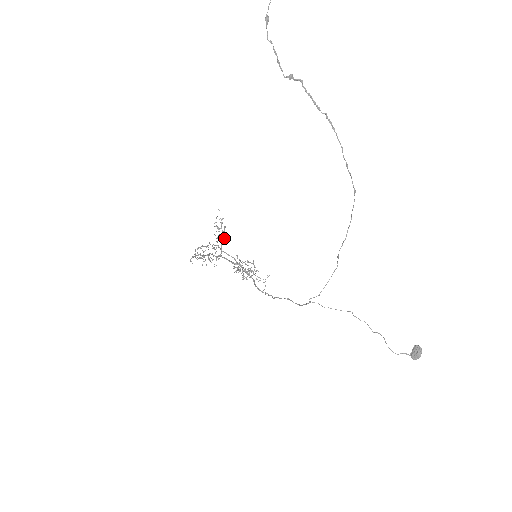
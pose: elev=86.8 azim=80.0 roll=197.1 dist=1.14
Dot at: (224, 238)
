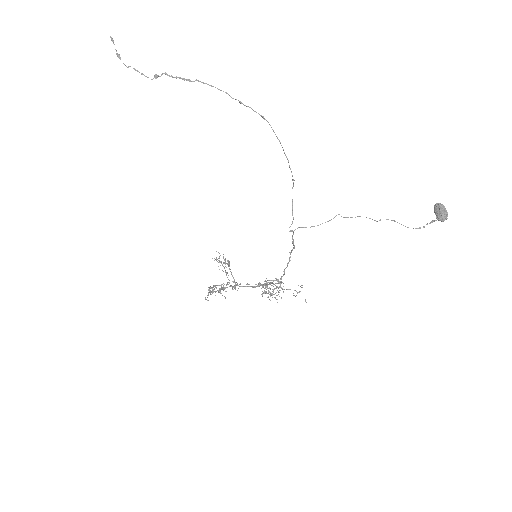
Dot at: occluded
